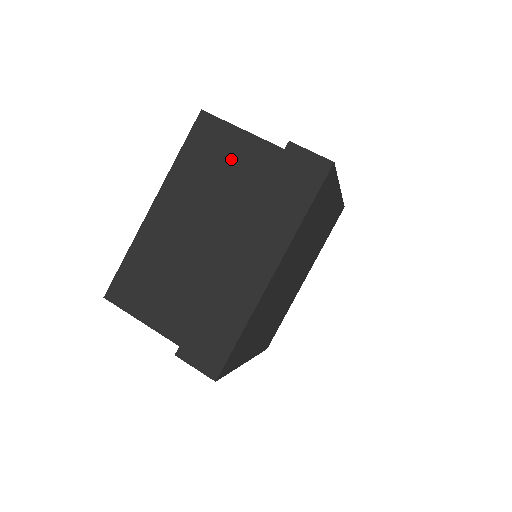
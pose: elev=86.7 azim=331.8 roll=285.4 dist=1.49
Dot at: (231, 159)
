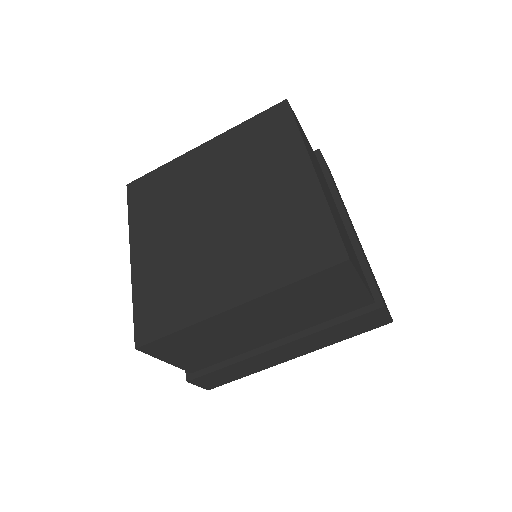
Dot at: (333, 297)
